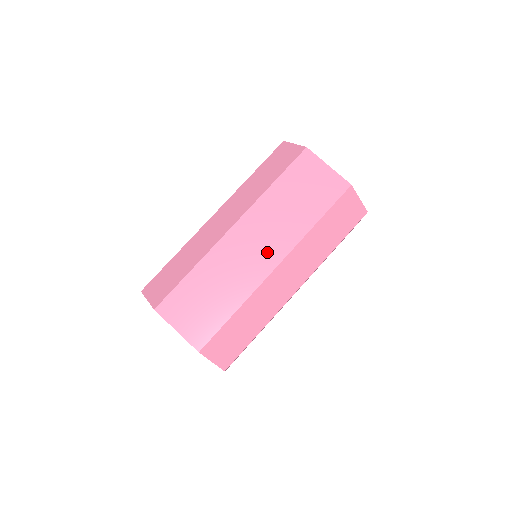
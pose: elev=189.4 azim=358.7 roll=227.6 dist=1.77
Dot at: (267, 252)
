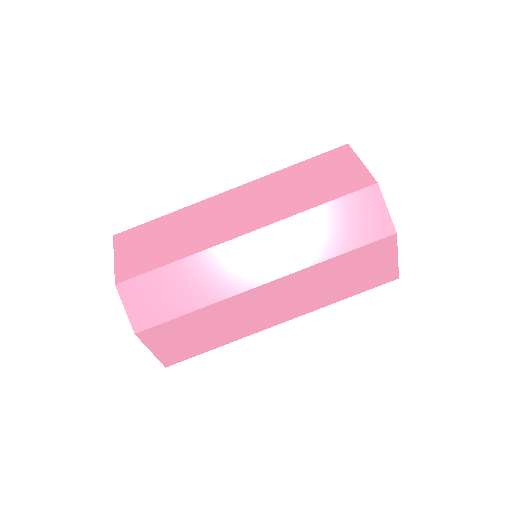
Dot at: (281, 312)
